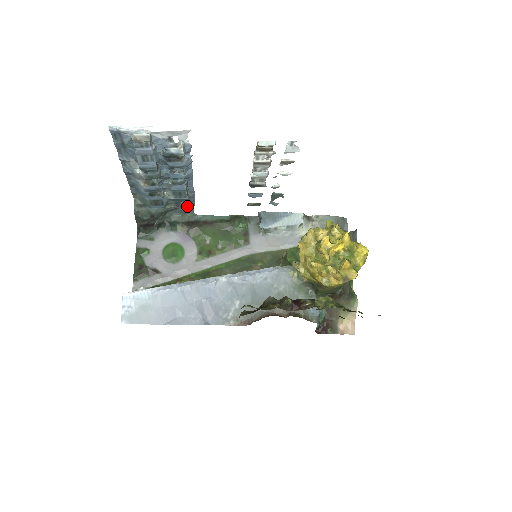
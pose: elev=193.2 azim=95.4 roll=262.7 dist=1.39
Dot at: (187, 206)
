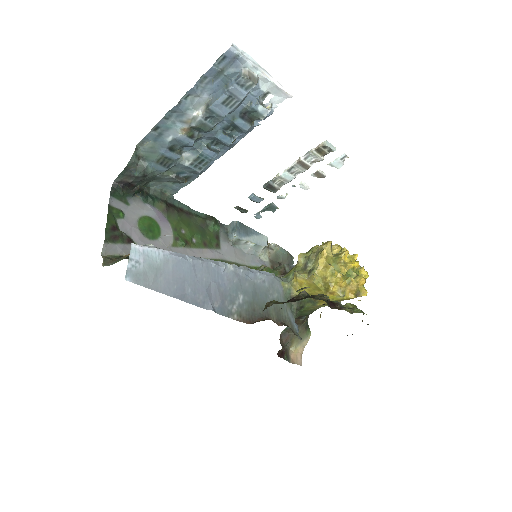
Dot at: (185, 182)
